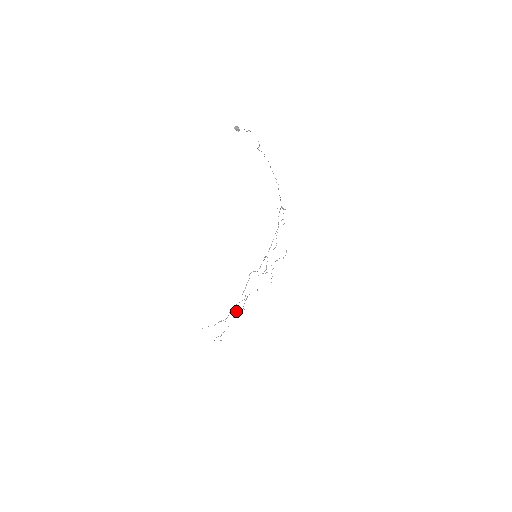
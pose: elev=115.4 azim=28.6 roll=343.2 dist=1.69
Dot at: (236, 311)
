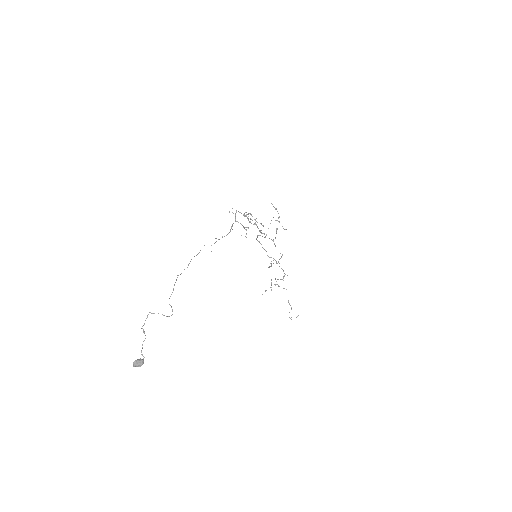
Dot at: (281, 279)
